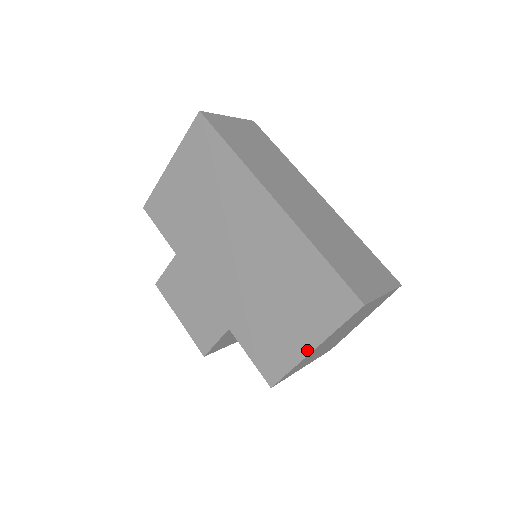
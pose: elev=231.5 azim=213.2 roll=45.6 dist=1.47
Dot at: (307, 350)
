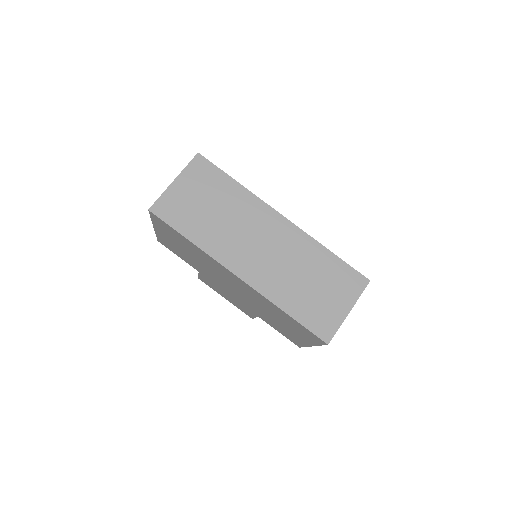
Dot at: (308, 345)
